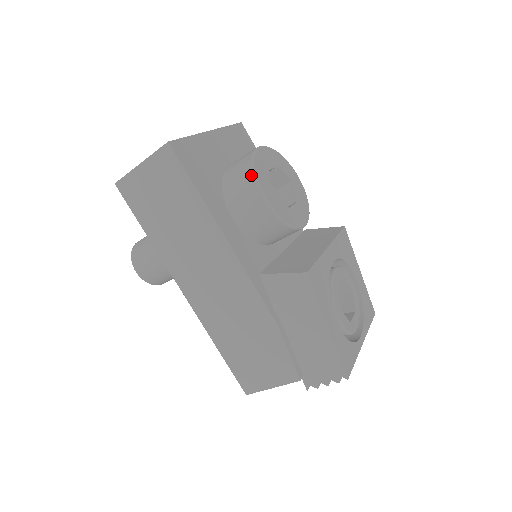
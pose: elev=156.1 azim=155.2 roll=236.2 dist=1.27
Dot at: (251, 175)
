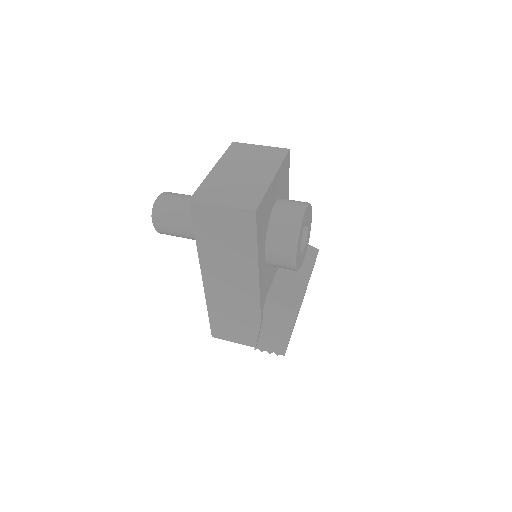
Dot at: (295, 241)
